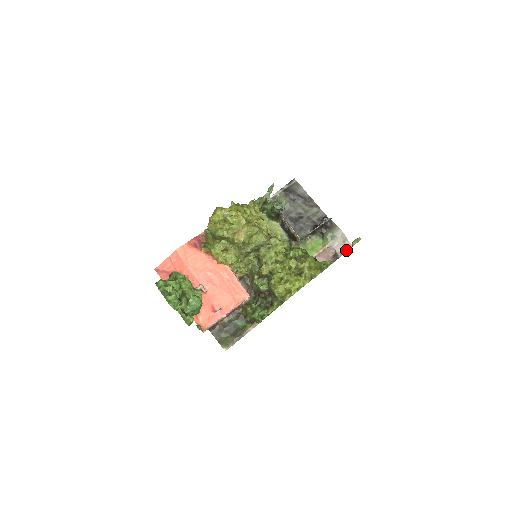
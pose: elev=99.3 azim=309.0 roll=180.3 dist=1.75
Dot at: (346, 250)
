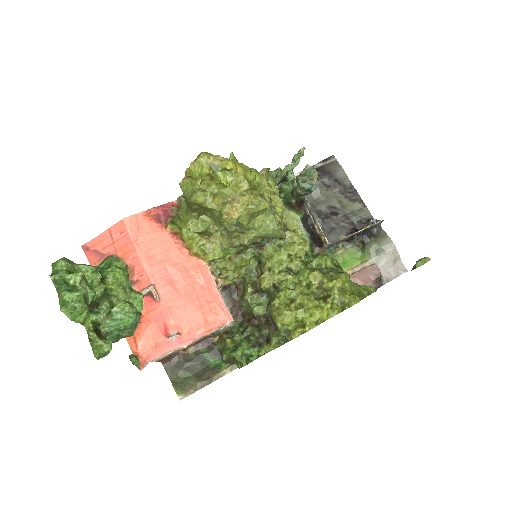
Dot at: (396, 275)
